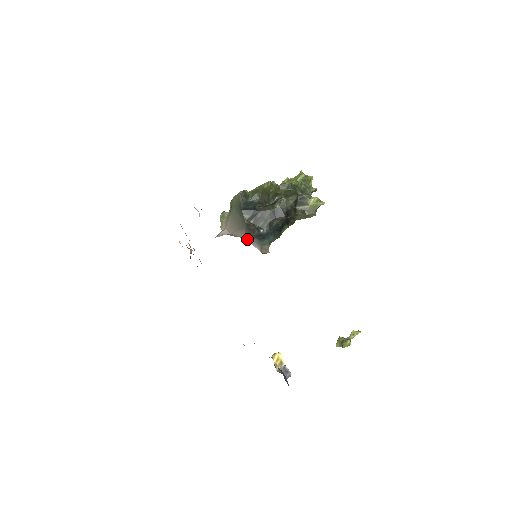
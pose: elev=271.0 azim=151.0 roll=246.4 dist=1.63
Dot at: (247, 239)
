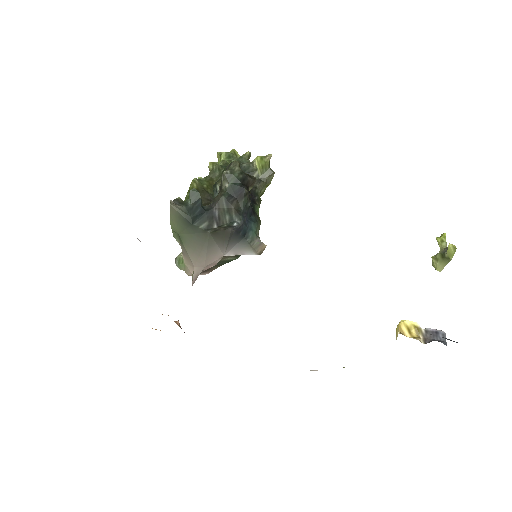
Dot at: (228, 255)
